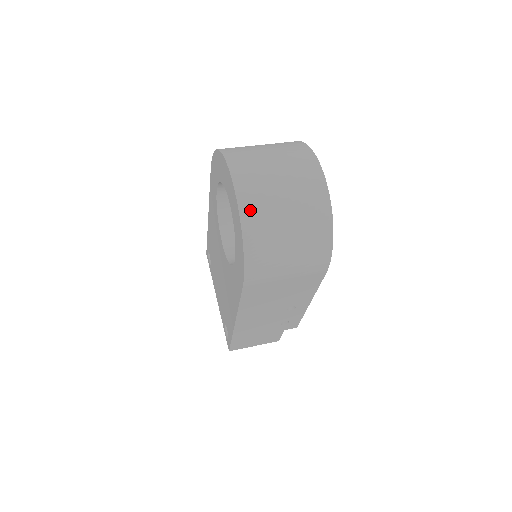
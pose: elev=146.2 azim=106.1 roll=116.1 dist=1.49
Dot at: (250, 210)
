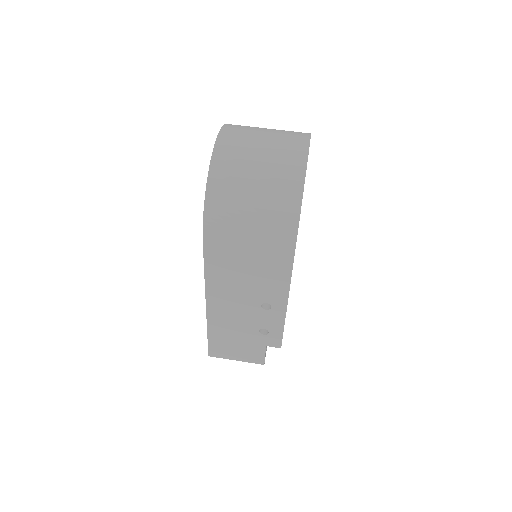
Dot at: (222, 160)
